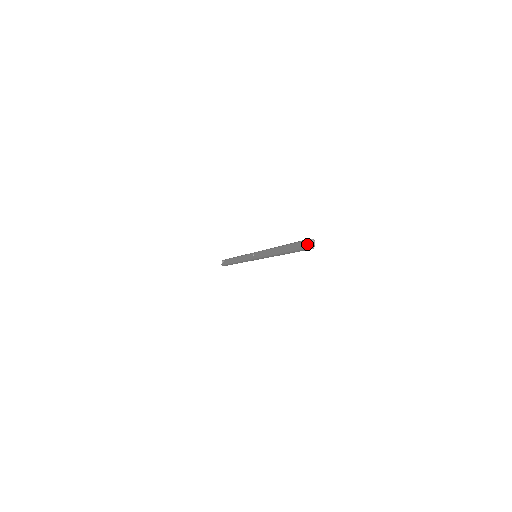
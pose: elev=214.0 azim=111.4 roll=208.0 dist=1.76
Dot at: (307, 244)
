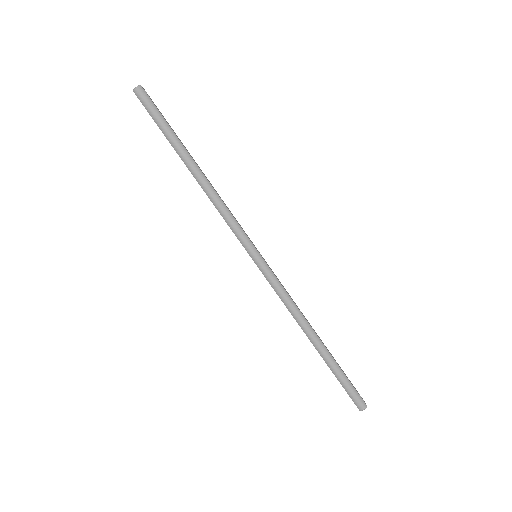
Dot at: occluded
